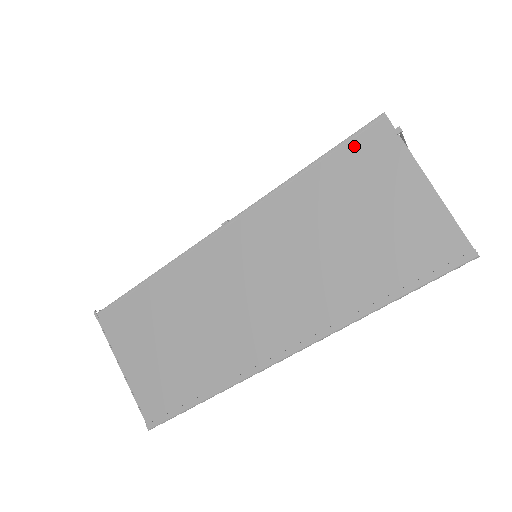
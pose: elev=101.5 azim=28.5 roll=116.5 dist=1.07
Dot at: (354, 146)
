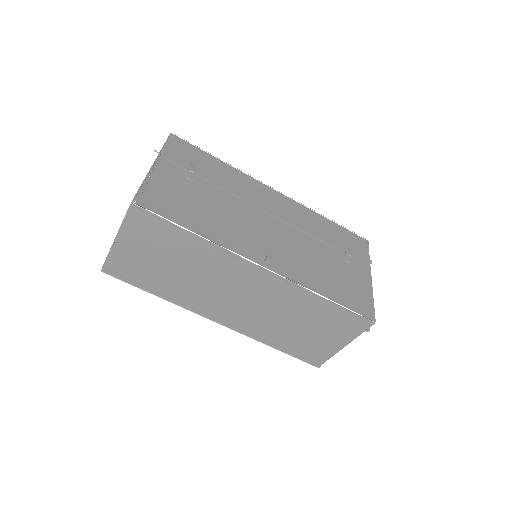
Dot at: (351, 317)
